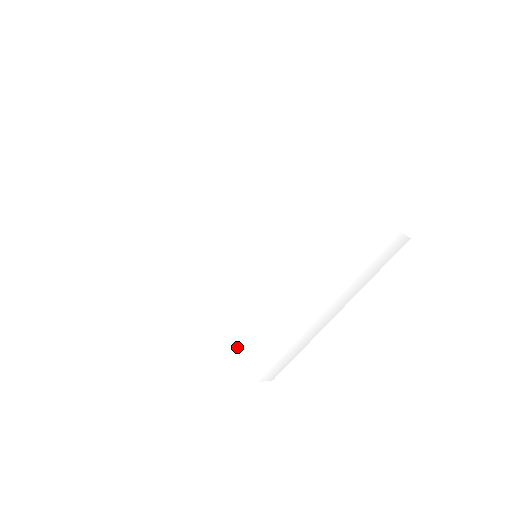
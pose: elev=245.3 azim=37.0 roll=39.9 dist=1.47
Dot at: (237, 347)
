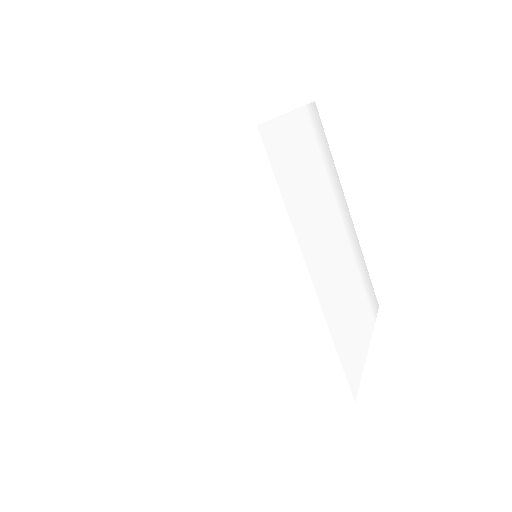
Dot at: (341, 315)
